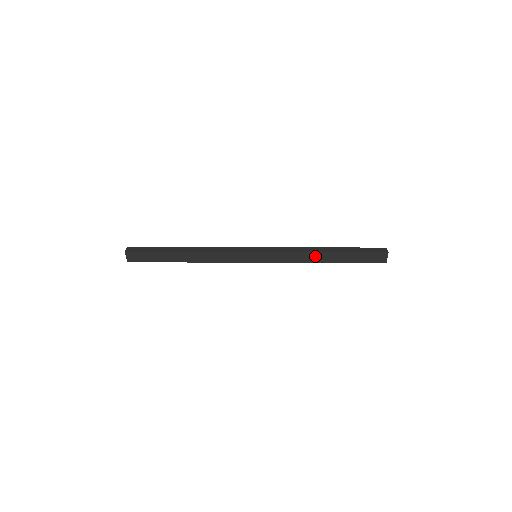
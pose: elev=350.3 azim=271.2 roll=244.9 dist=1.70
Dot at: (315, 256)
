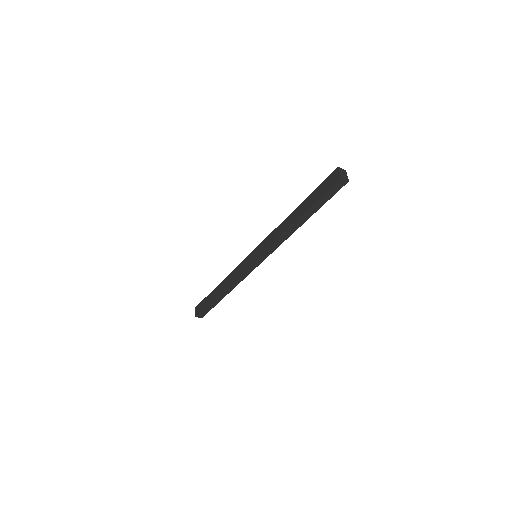
Dot at: (288, 221)
